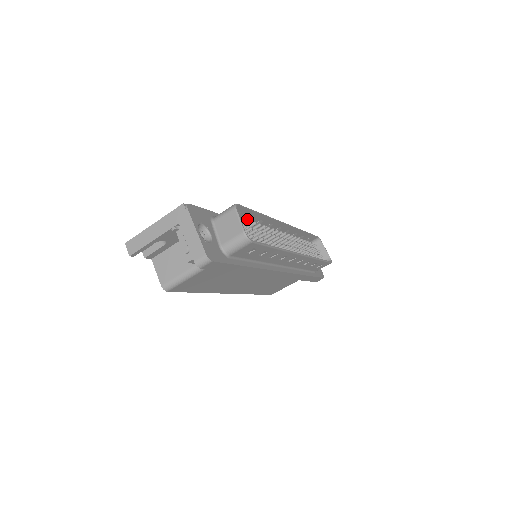
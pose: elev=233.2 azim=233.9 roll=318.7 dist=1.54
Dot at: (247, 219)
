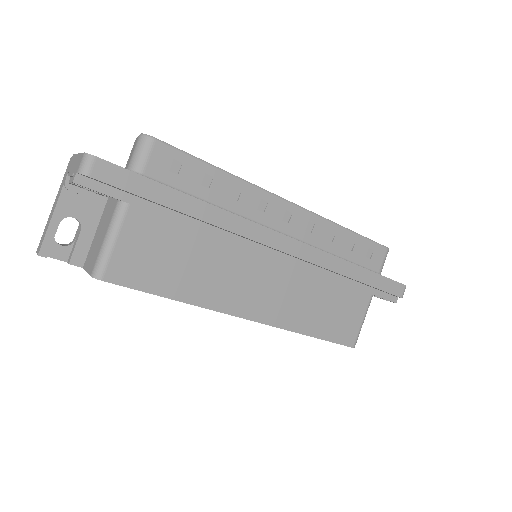
Dot at: occluded
